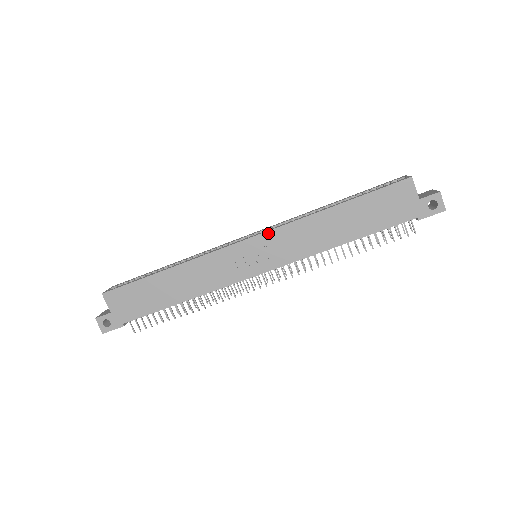
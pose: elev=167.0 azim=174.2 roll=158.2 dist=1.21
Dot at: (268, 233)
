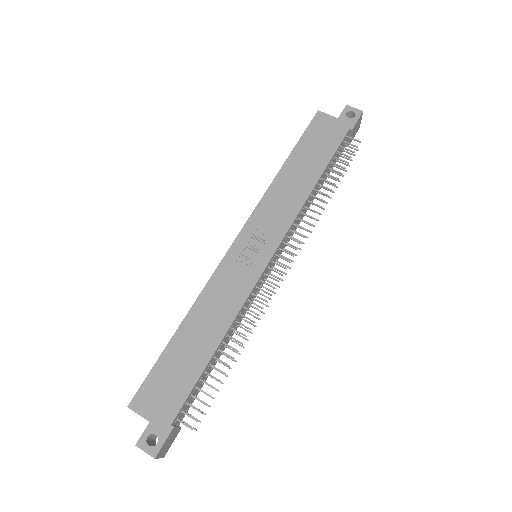
Dot at: (249, 222)
